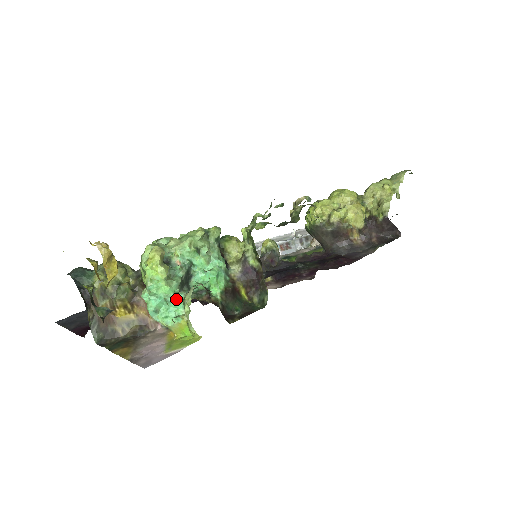
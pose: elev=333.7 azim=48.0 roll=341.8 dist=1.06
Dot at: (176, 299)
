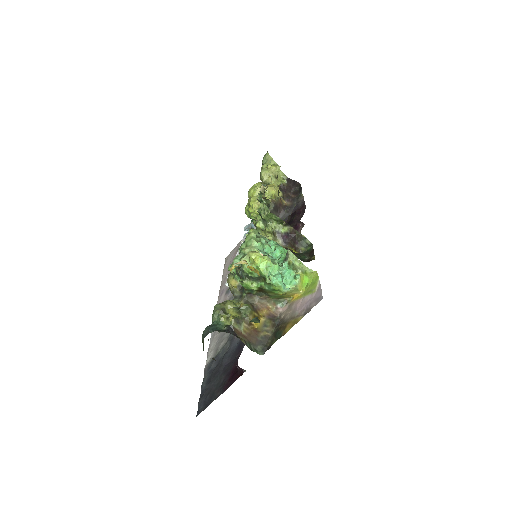
Dot at: (286, 267)
